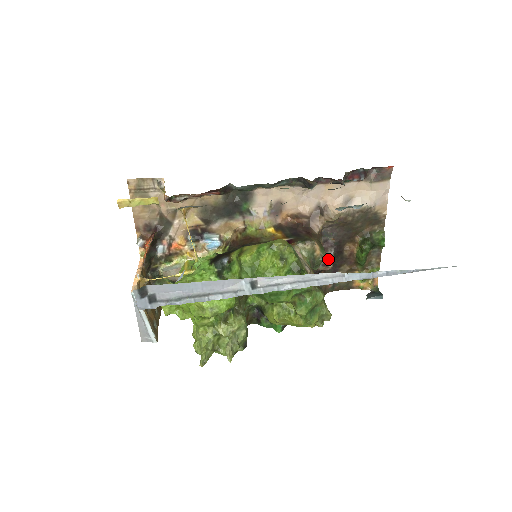
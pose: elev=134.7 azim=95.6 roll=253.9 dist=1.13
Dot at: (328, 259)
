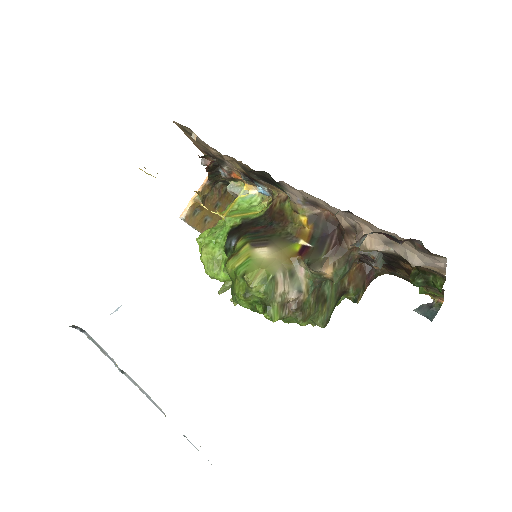
Dot at: (371, 265)
